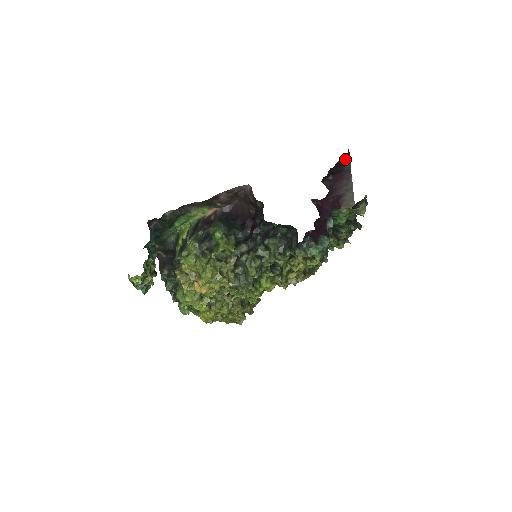
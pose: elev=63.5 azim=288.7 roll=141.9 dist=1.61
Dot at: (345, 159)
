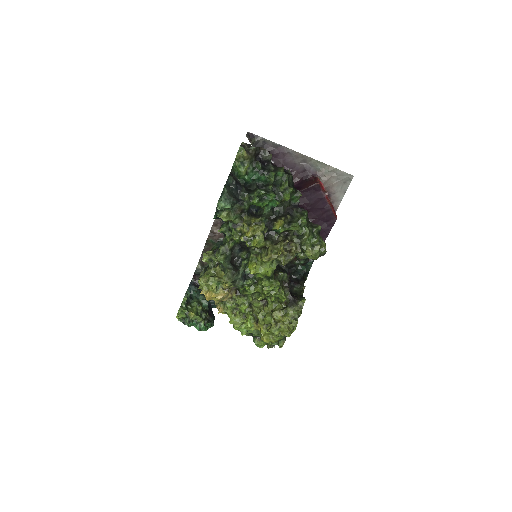
Dot at: (257, 140)
